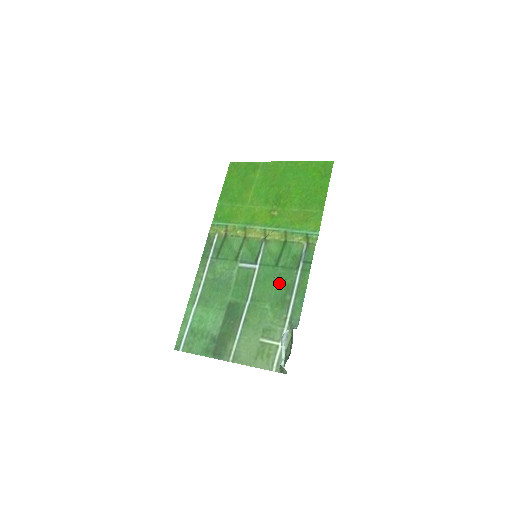
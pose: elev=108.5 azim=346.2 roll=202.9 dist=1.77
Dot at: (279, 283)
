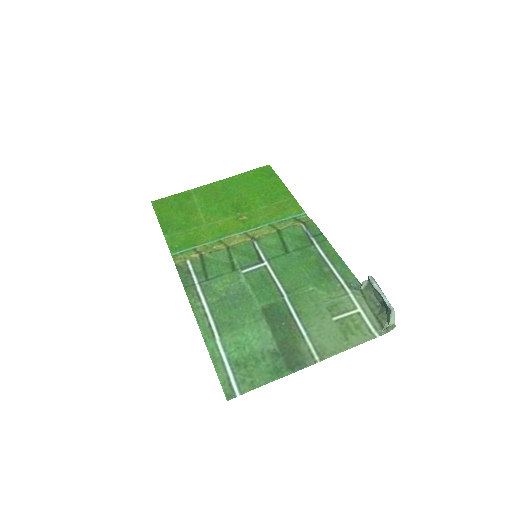
Dot at: (305, 264)
